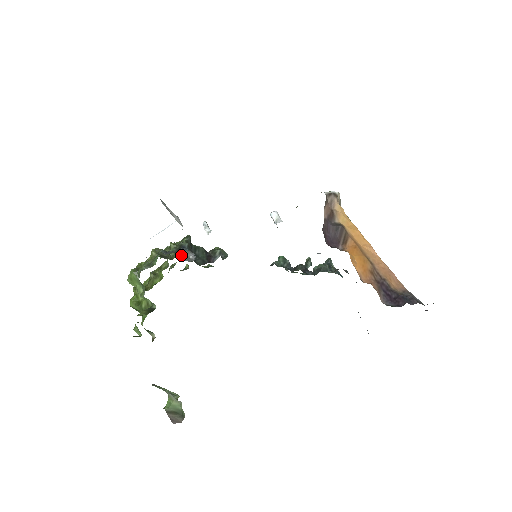
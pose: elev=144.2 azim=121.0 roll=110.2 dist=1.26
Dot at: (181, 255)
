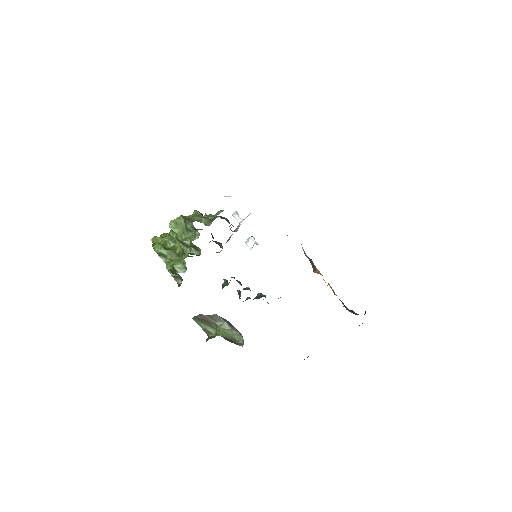
Dot at: (229, 223)
